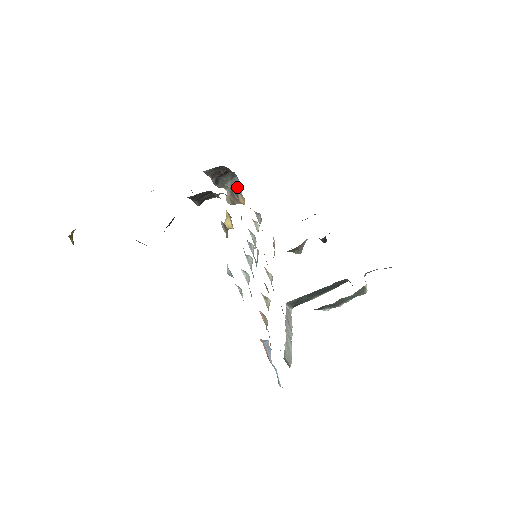
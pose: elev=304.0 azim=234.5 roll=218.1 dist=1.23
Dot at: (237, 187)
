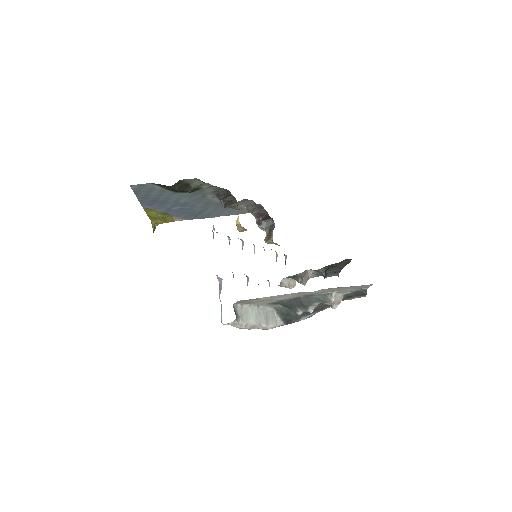
Dot at: occluded
